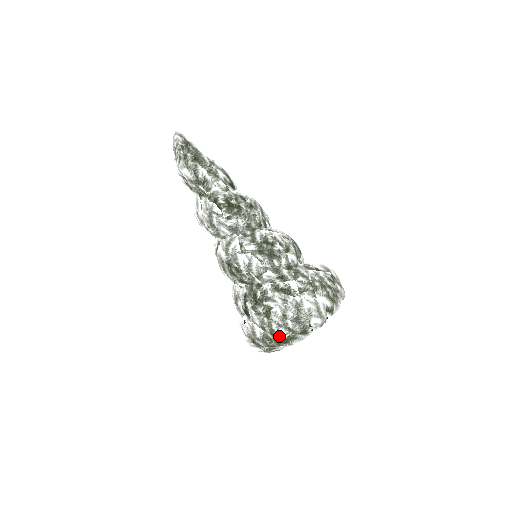
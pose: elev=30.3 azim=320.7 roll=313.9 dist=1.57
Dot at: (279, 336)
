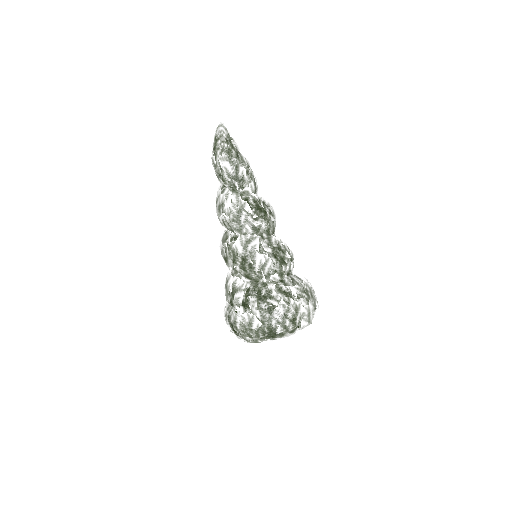
Dot at: (274, 331)
